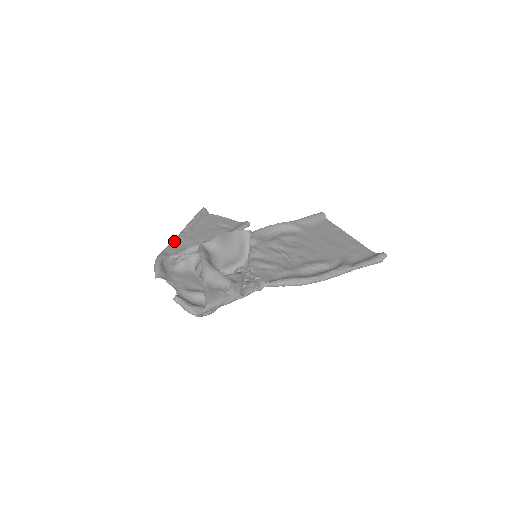
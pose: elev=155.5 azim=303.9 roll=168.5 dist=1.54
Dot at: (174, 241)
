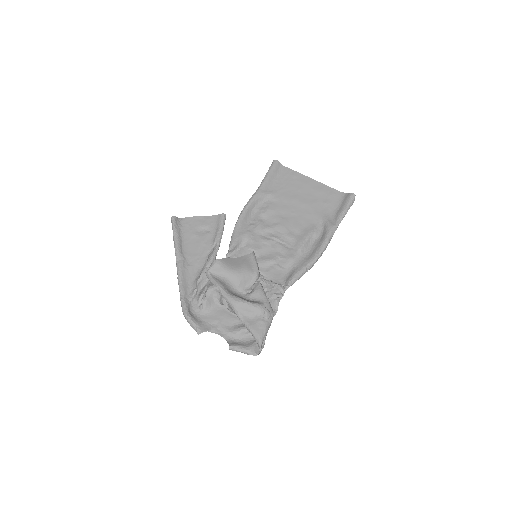
Dot at: (180, 279)
